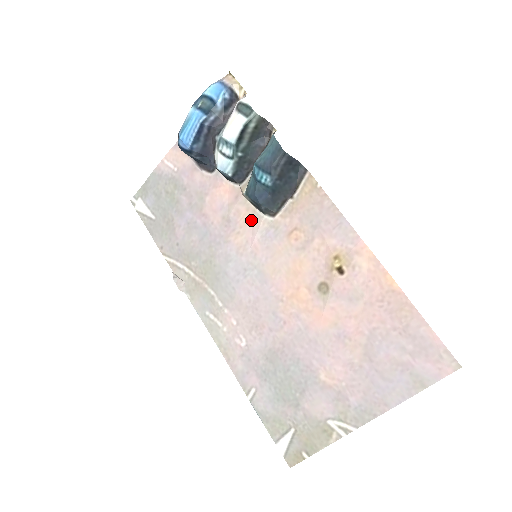
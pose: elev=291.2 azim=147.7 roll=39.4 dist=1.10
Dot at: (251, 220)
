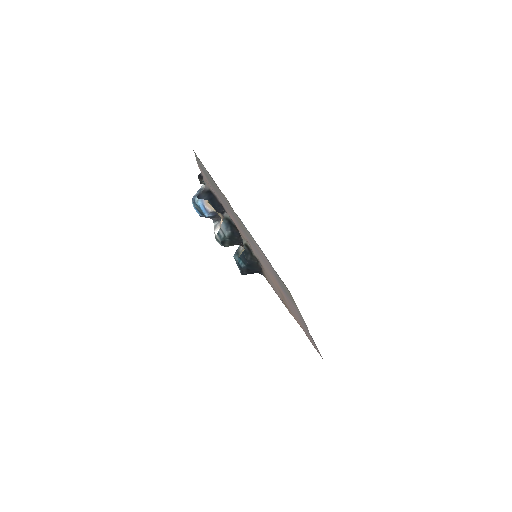
Dot at: (250, 245)
